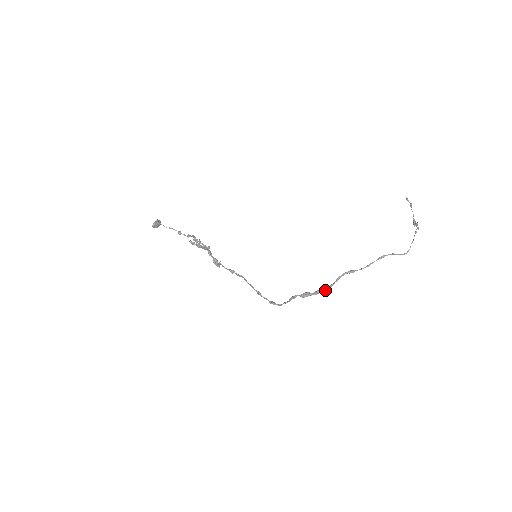
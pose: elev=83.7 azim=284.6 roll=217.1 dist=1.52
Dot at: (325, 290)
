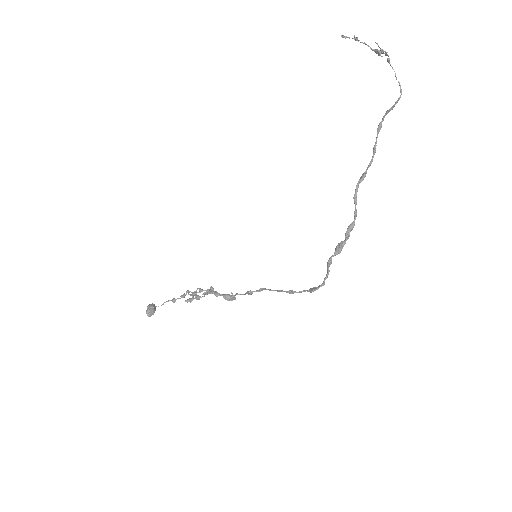
Dot at: (353, 224)
